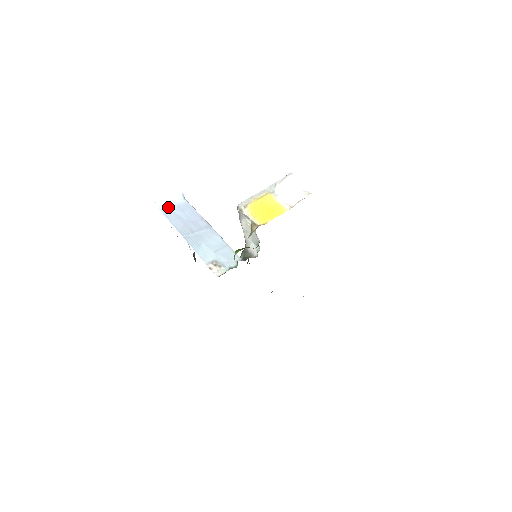
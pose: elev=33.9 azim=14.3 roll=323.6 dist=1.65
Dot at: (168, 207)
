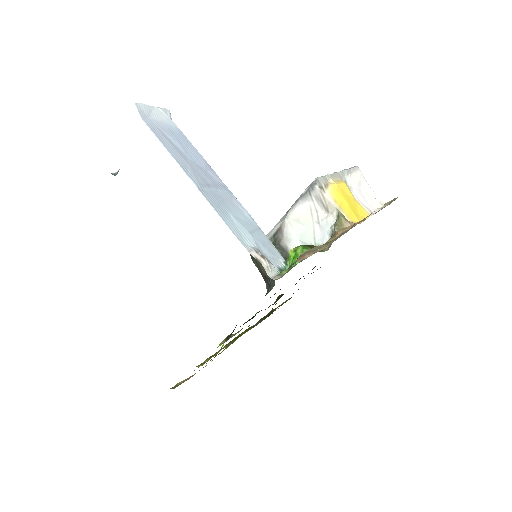
Dot at: (155, 122)
